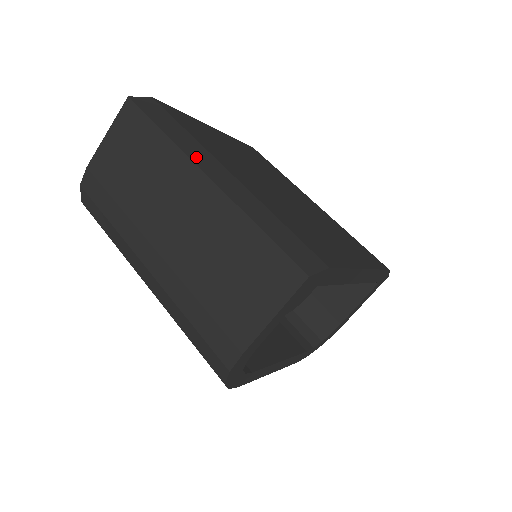
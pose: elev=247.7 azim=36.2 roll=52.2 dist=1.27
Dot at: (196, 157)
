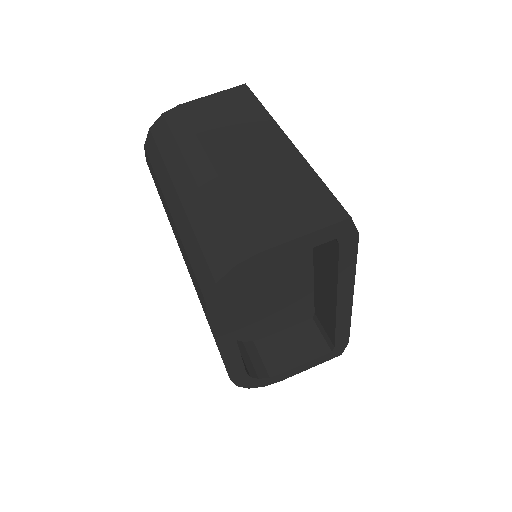
Dot at: occluded
